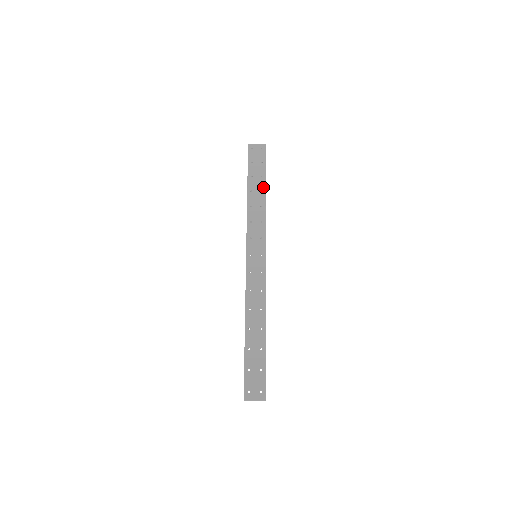
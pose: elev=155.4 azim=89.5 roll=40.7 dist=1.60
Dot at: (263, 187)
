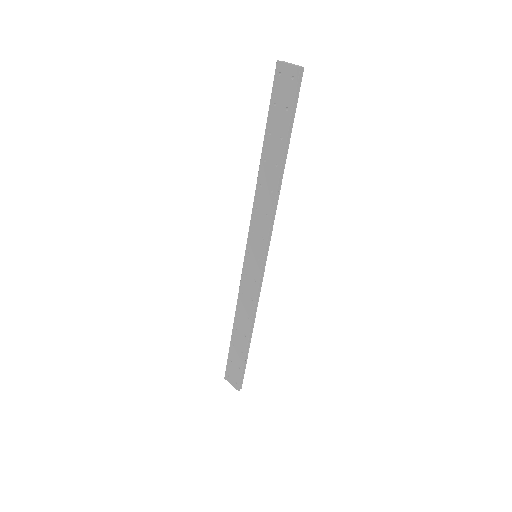
Dot at: (279, 159)
